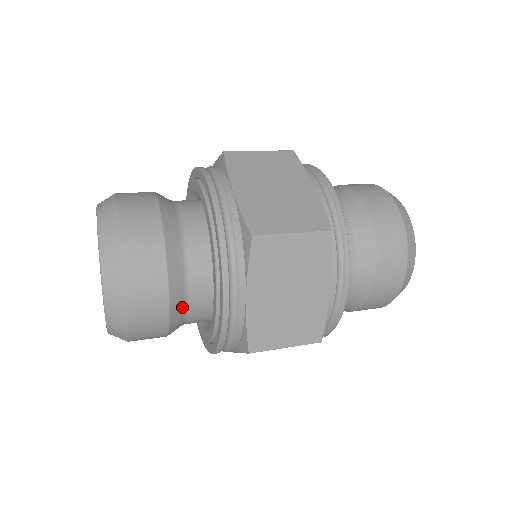
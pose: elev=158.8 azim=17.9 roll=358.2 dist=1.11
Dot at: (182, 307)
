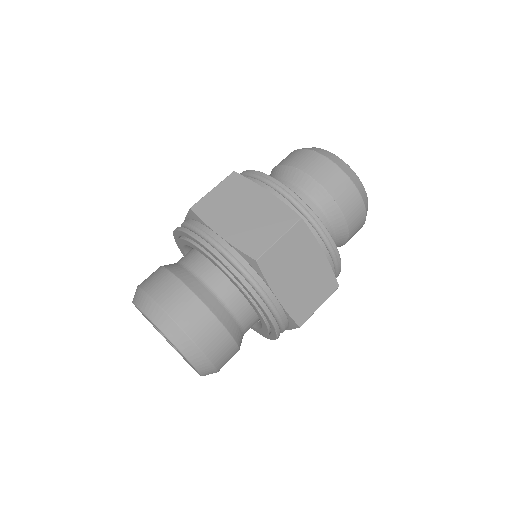
Dot at: (238, 329)
